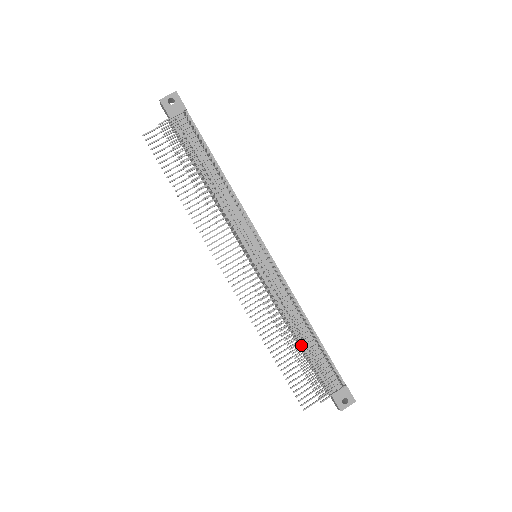
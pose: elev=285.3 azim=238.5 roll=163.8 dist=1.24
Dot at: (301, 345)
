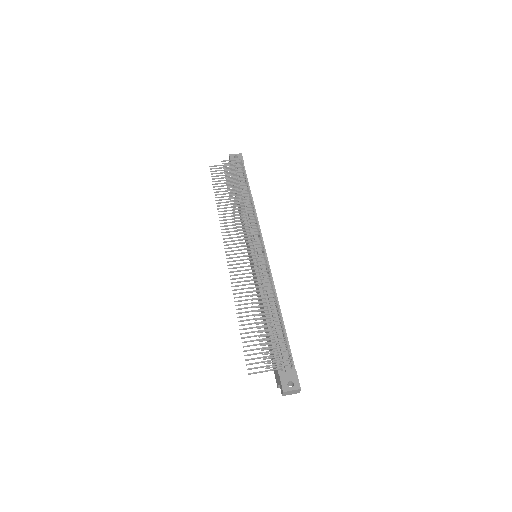
Dot at: (266, 321)
